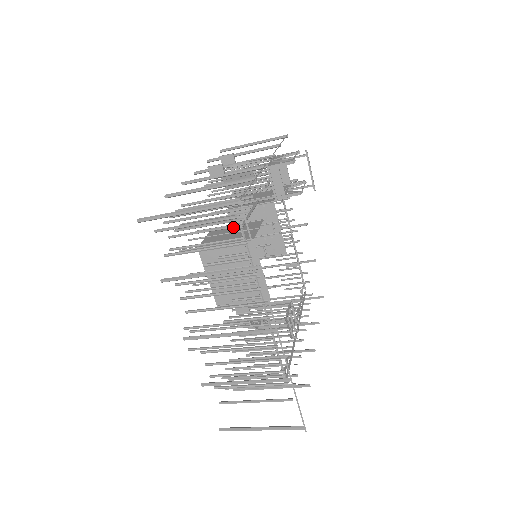
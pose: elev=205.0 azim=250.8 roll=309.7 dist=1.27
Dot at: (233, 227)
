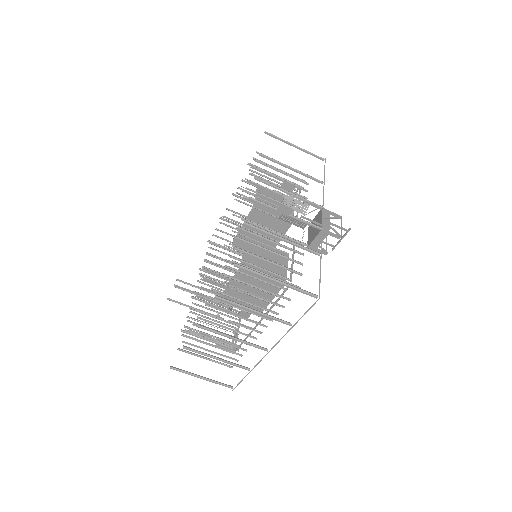
Dot at: (283, 278)
